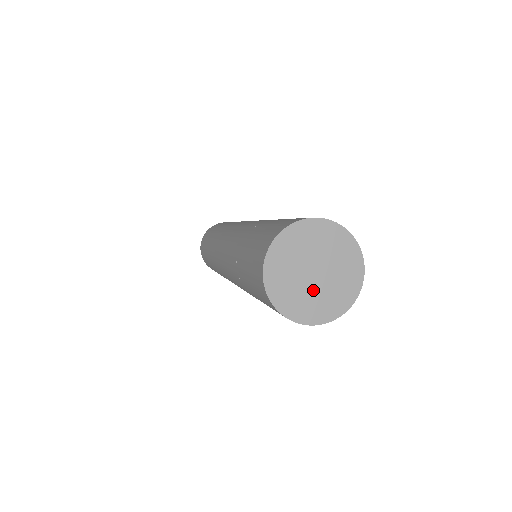
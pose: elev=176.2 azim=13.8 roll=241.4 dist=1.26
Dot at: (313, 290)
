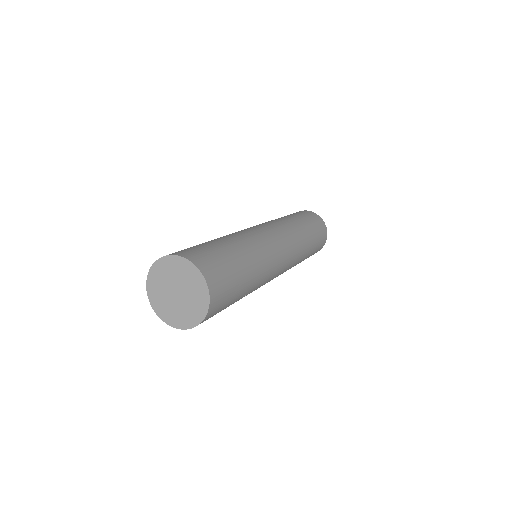
Dot at: (175, 304)
